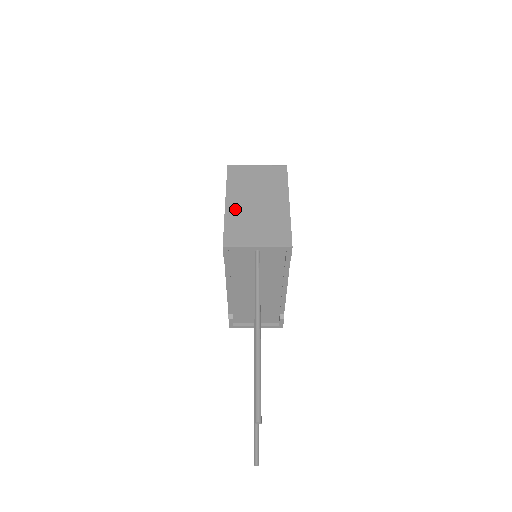
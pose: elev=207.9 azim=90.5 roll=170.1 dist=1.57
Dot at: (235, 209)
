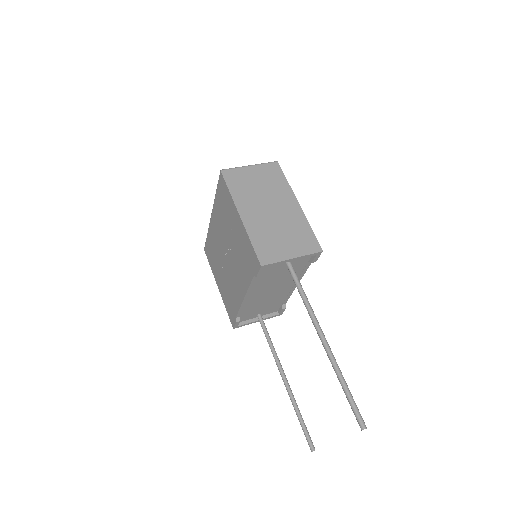
Dot at: (253, 221)
